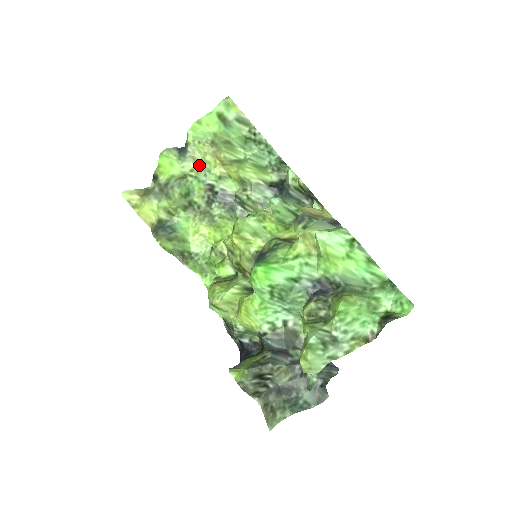
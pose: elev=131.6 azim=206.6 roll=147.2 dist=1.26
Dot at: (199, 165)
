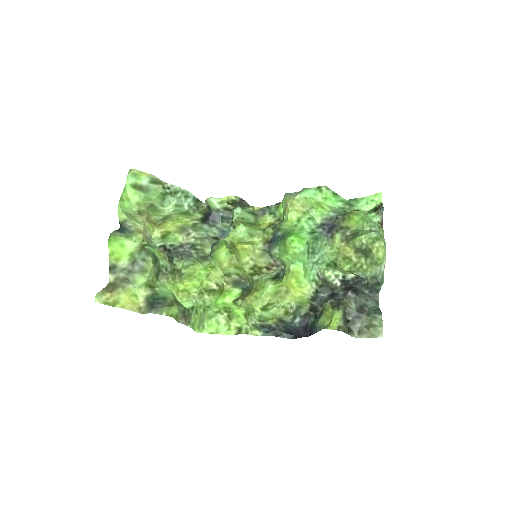
Dot at: (144, 234)
